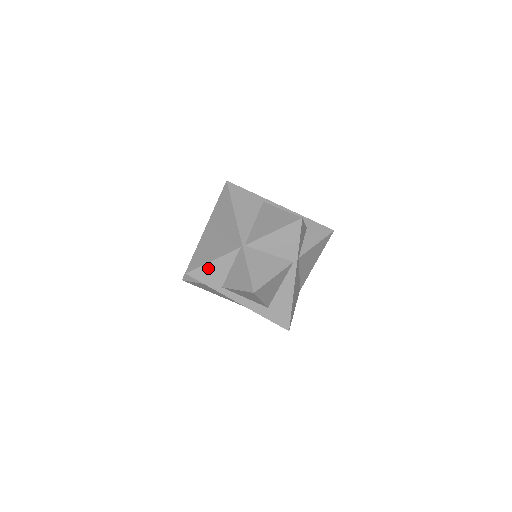
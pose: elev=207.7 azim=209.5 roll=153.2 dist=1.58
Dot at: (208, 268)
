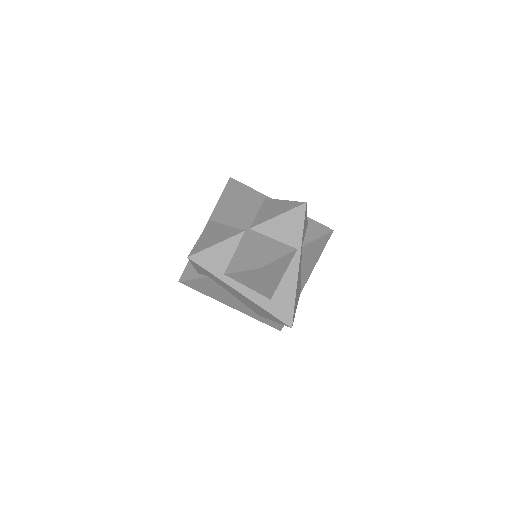
Dot at: (211, 252)
